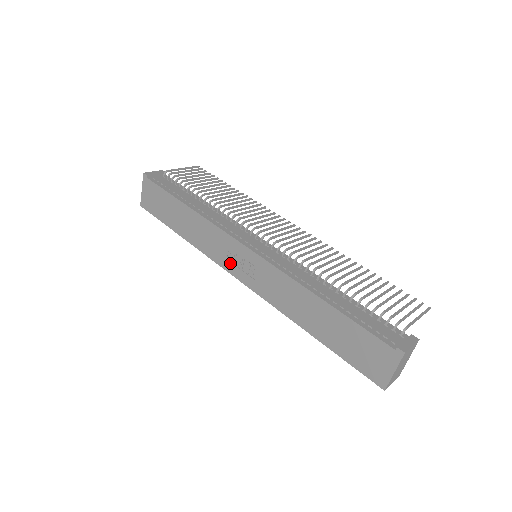
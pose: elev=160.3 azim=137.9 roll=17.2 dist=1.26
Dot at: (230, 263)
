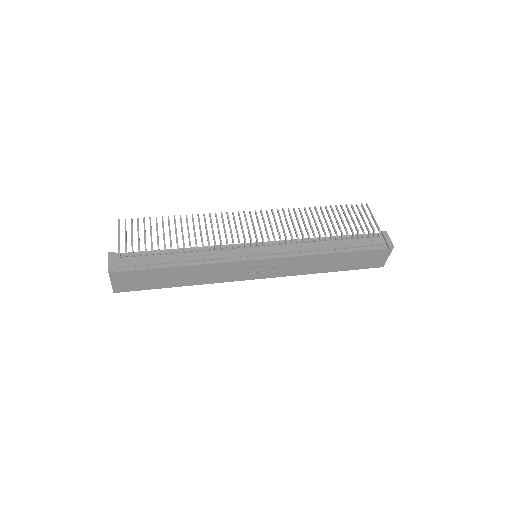
Dot at: (245, 275)
